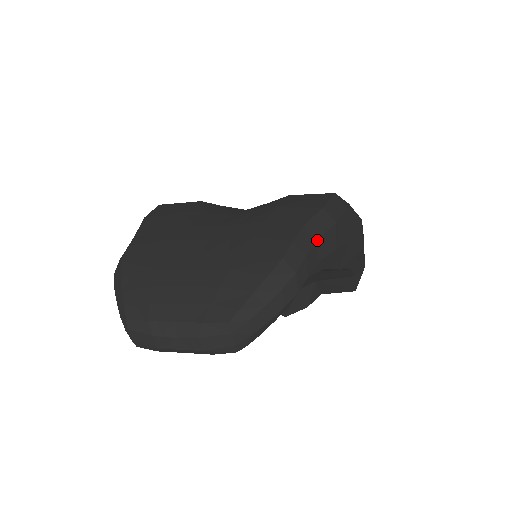
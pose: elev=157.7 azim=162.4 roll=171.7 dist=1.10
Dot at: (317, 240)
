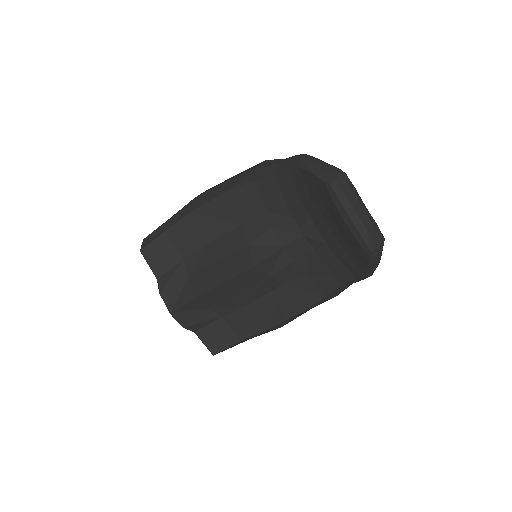
Dot at: occluded
